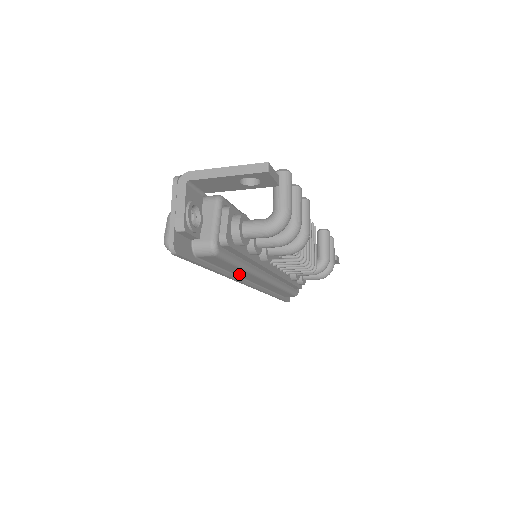
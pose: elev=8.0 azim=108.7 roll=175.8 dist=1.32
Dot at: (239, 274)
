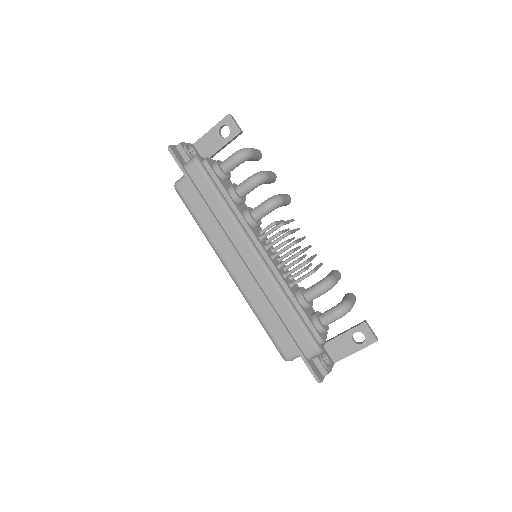
Dot at: (226, 226)
